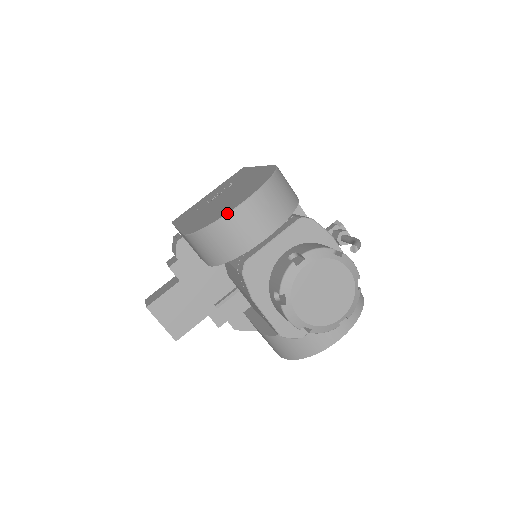
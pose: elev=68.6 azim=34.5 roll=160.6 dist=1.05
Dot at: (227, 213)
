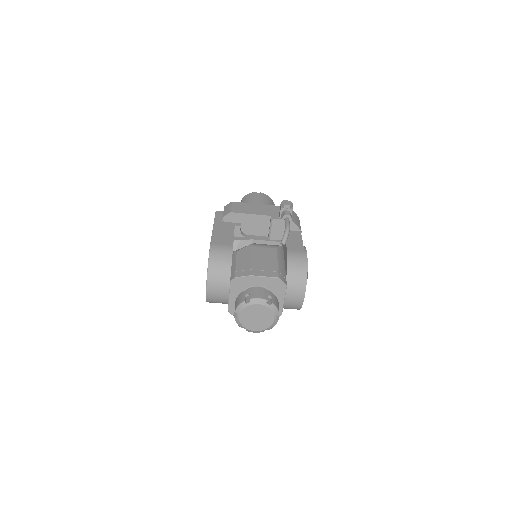
Dot at: occluded
